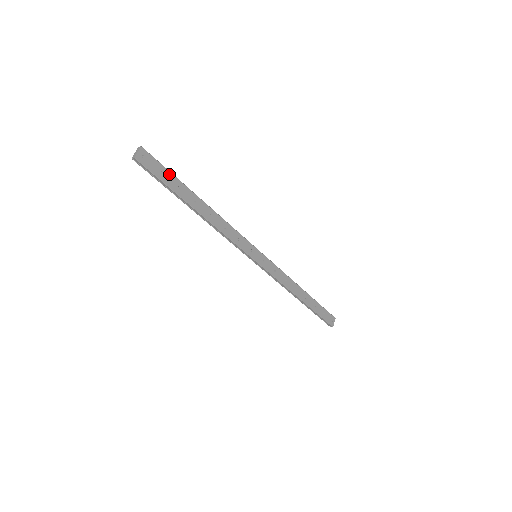
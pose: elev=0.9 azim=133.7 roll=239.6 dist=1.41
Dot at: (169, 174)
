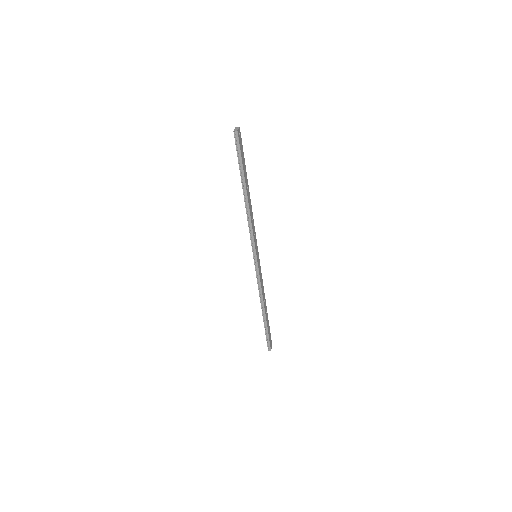
Dot at: occluded
